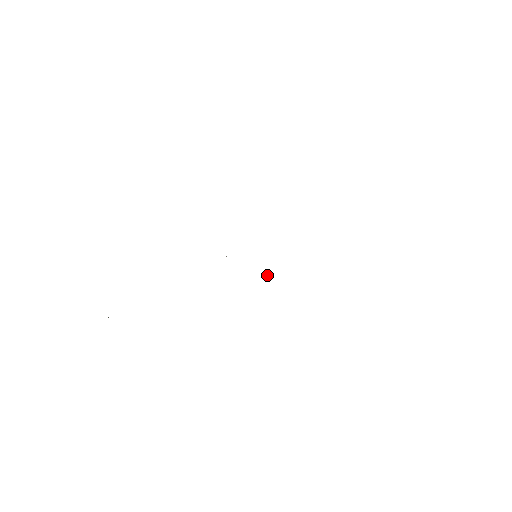
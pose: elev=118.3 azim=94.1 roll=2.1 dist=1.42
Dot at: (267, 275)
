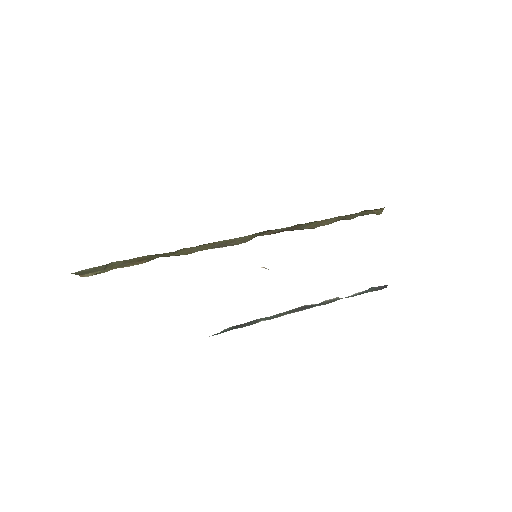
Dot at: (265, 268)
